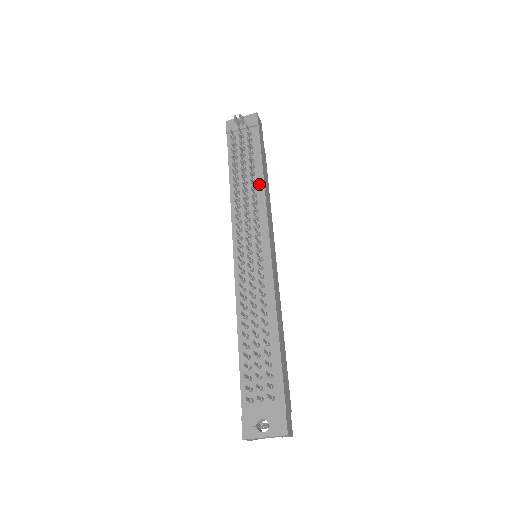
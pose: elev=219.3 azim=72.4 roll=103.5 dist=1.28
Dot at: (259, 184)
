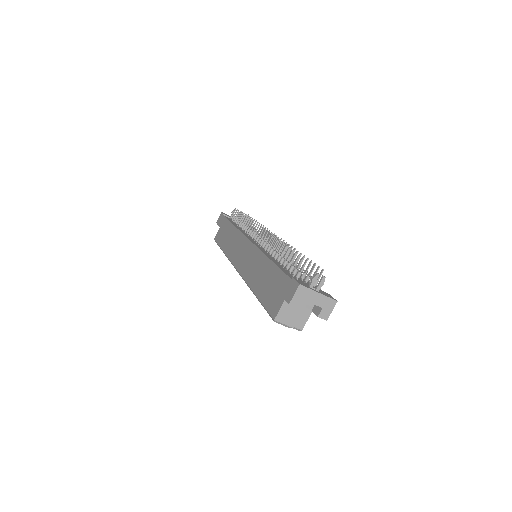
Dot at: occluded
